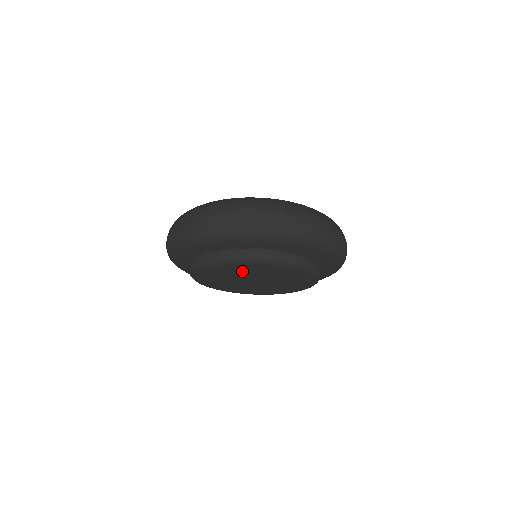
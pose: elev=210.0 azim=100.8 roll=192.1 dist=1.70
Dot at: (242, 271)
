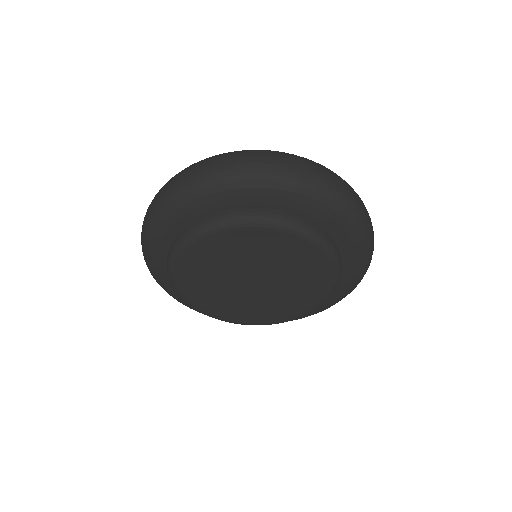
Dot at: (211, 267)
